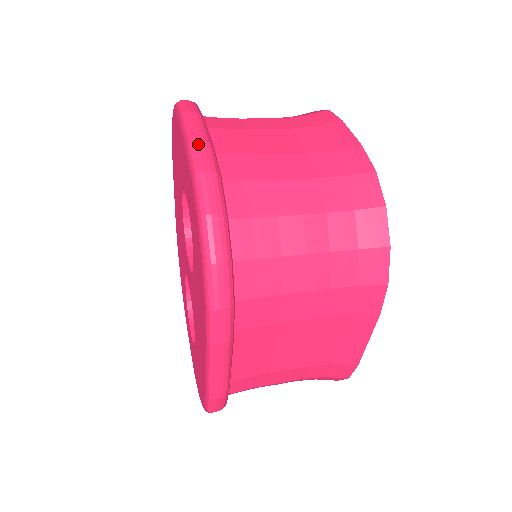
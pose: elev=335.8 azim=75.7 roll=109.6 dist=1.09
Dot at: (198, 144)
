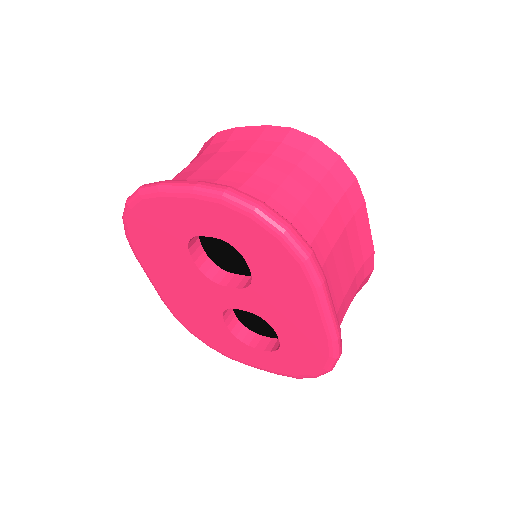
Dot at: (200, 185)
